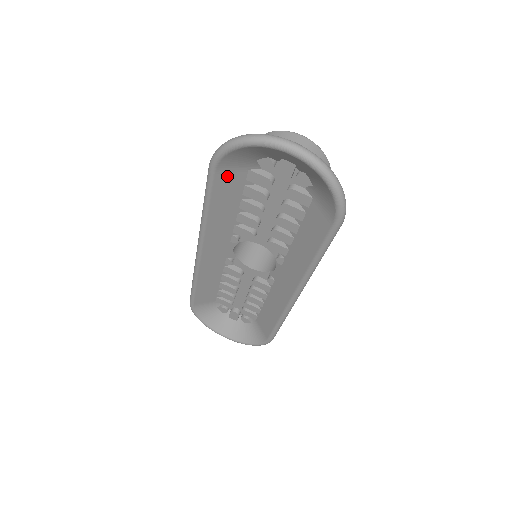
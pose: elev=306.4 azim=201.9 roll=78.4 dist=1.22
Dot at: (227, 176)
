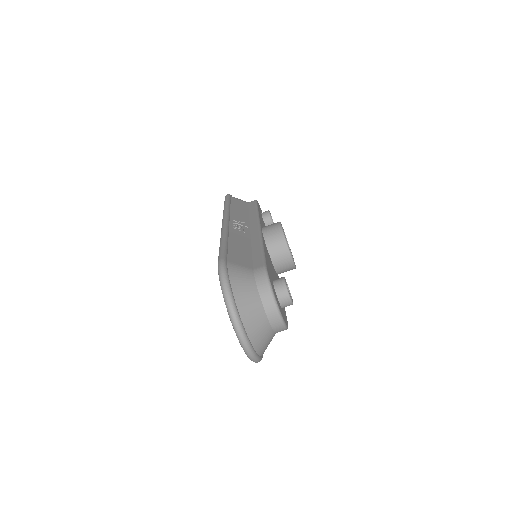
Dot at: occluded
